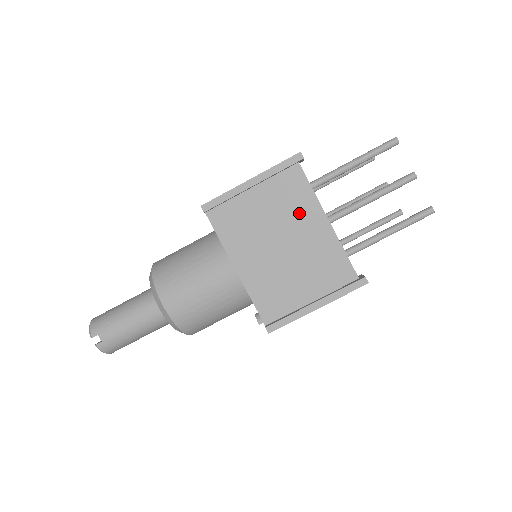
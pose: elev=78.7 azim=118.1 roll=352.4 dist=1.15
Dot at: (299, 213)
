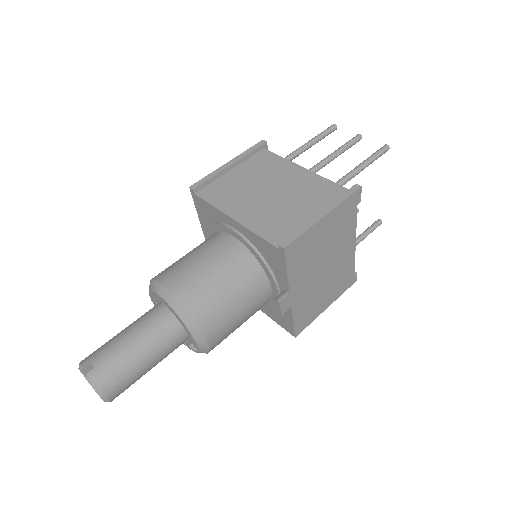
Dot at: (277, 171)
